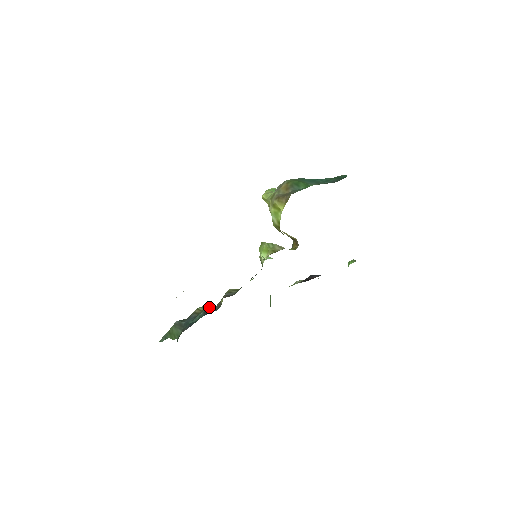
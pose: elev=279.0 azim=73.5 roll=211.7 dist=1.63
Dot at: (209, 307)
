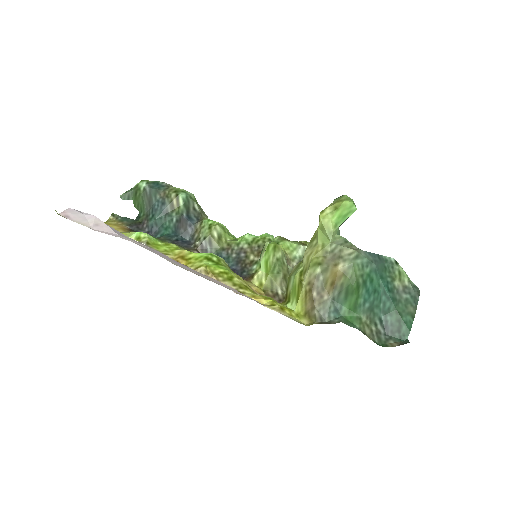
Dot at: (191, 205)
